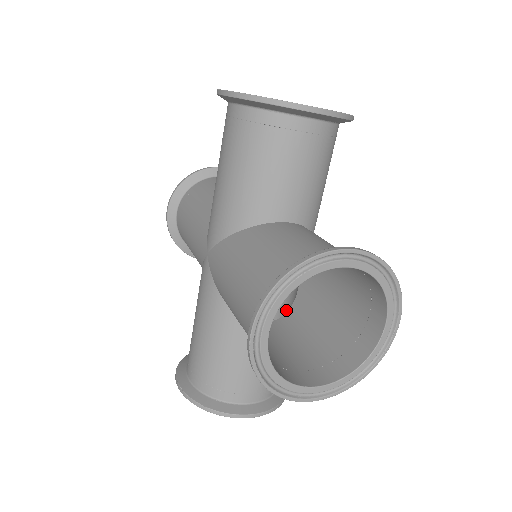
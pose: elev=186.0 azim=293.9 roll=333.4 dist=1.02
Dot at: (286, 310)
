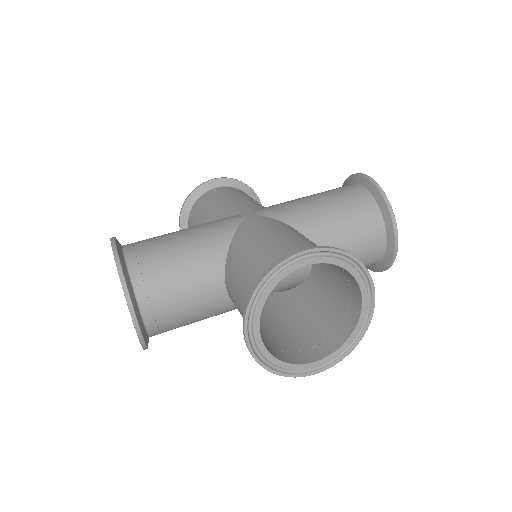
Dot at: (282, 316)
